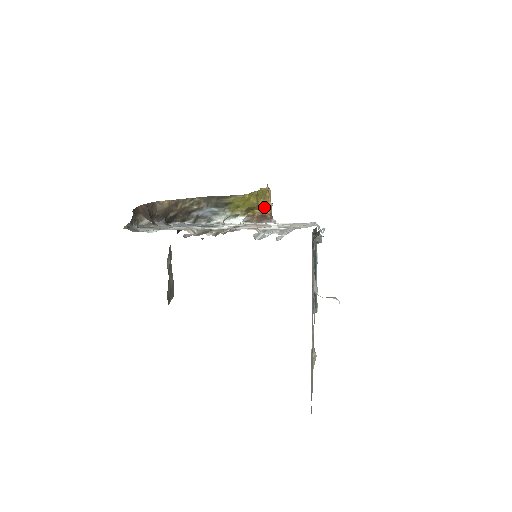
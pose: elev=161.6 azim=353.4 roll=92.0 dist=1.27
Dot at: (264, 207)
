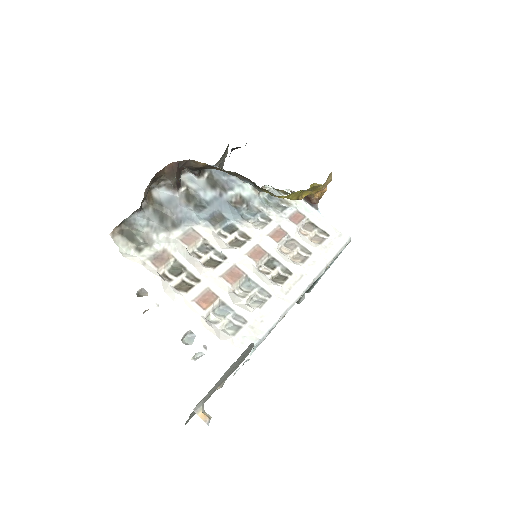
Dot at: (312, 193)
